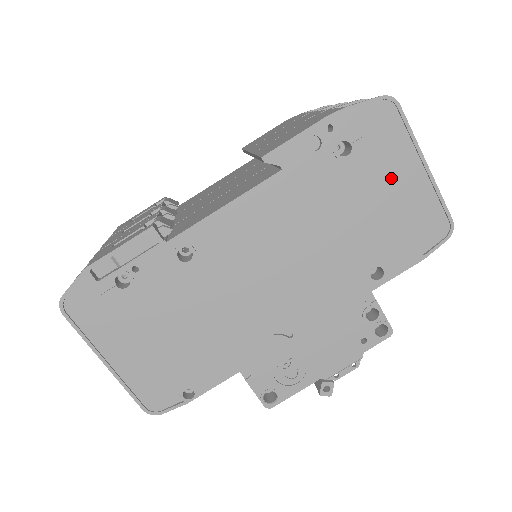
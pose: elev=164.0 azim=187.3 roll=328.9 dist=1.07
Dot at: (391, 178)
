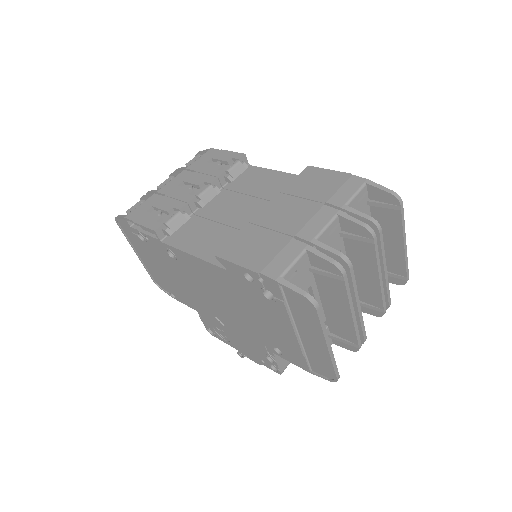
Dot at: (300, 330)
